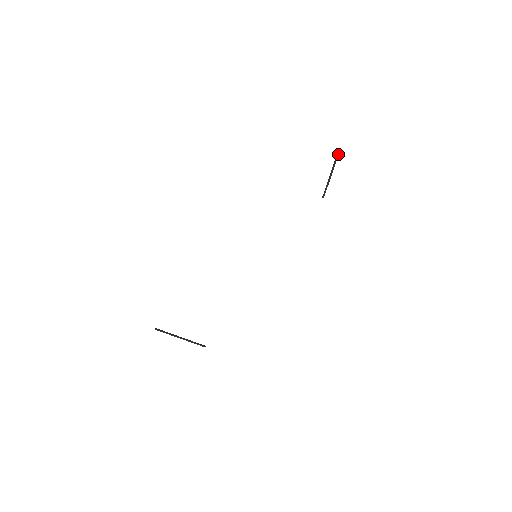
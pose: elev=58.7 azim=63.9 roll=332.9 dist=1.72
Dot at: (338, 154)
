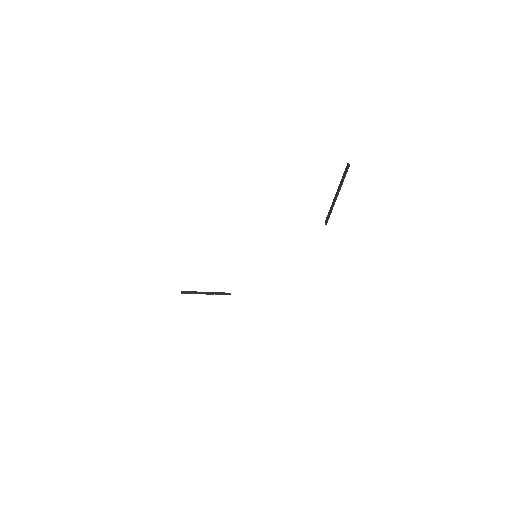
Dot at: (346, 171)
